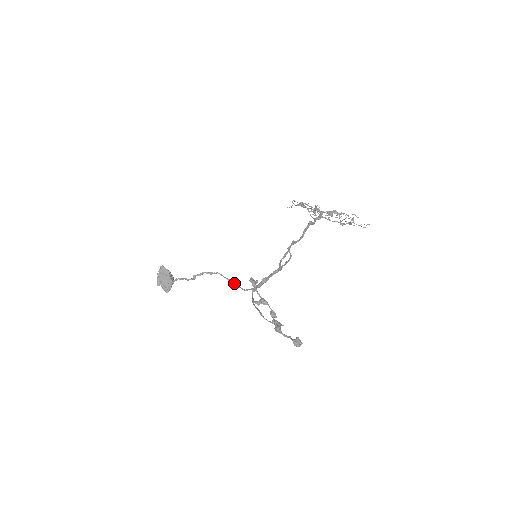
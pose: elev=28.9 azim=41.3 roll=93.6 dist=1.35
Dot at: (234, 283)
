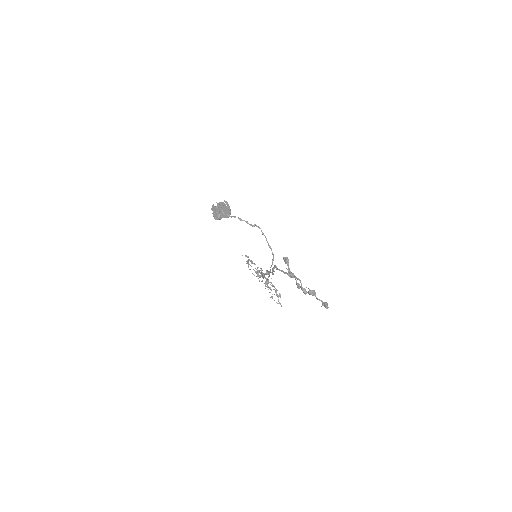
Dot at: occluded
